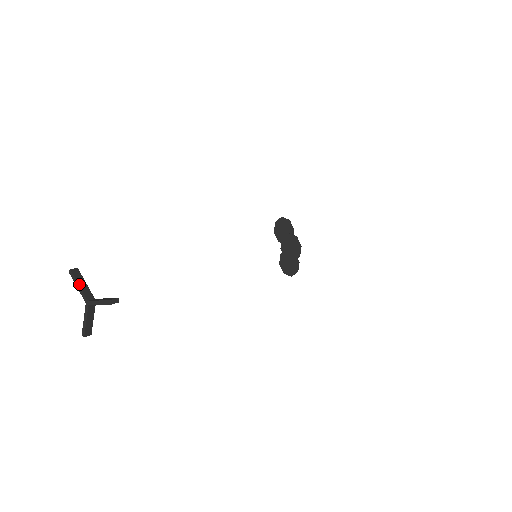
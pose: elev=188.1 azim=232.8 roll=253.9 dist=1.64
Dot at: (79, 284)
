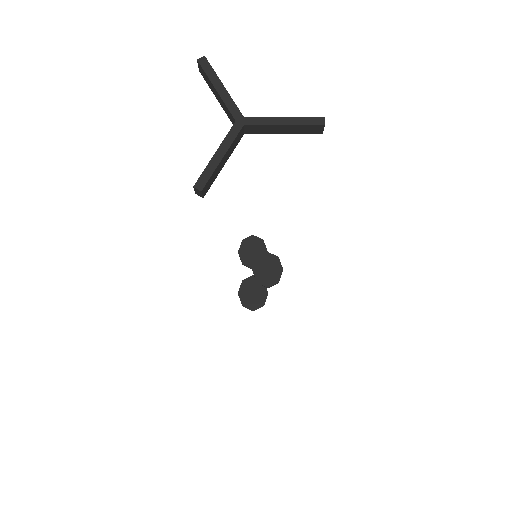
Dot at: (223, 85)
